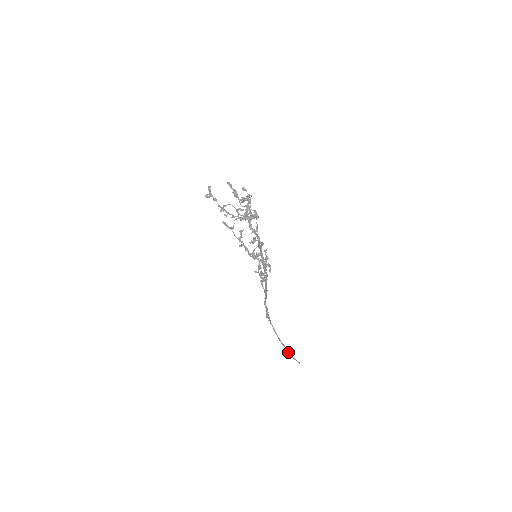
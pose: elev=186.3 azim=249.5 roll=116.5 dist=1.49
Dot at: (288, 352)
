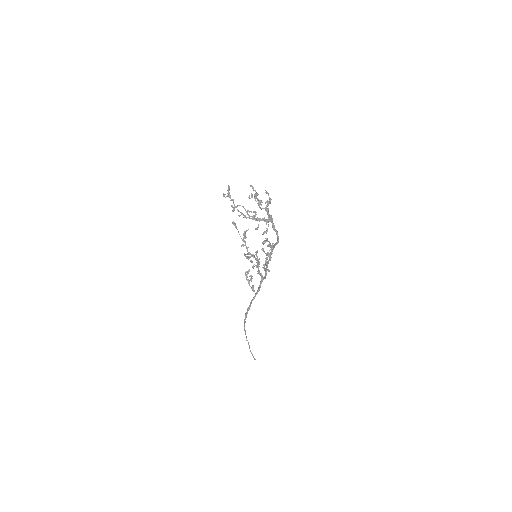
Dot at: occluded
